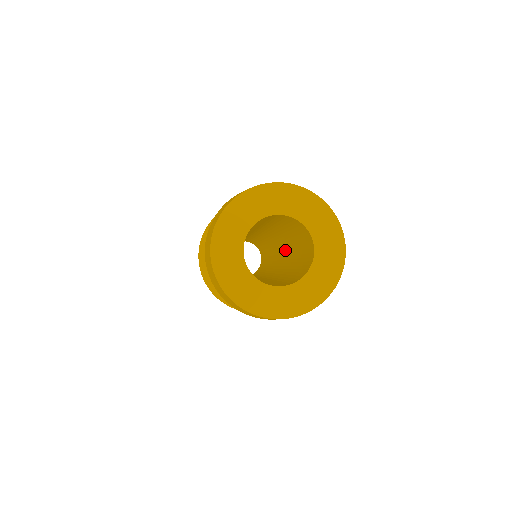
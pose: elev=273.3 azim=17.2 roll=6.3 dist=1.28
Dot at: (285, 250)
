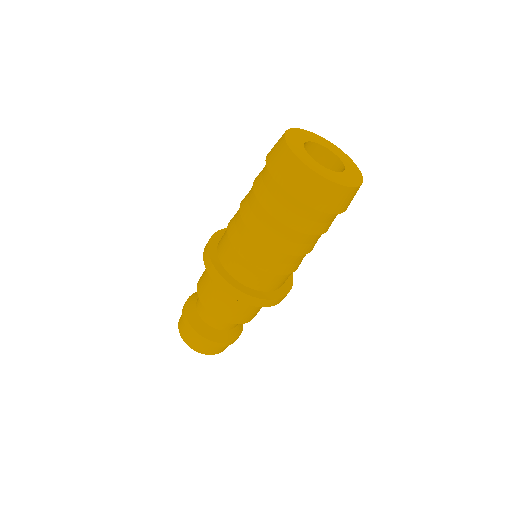
Dot at: occluded
